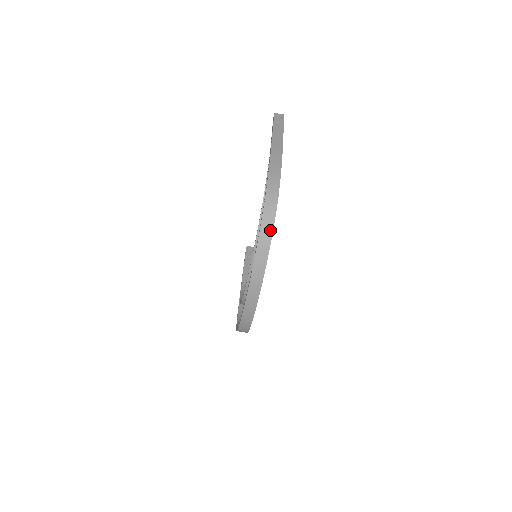
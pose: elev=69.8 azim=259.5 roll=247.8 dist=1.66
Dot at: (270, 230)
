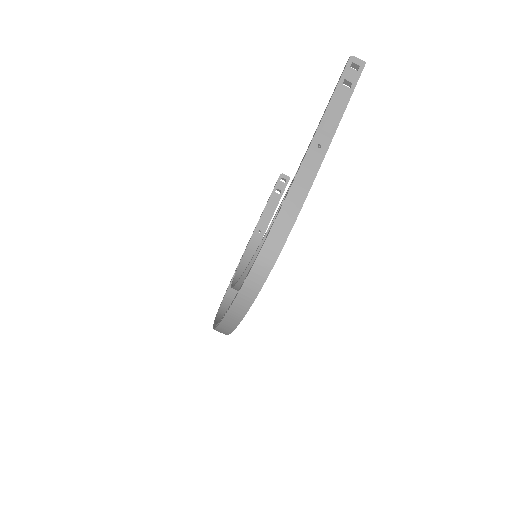
Dot at: (253, 295)
